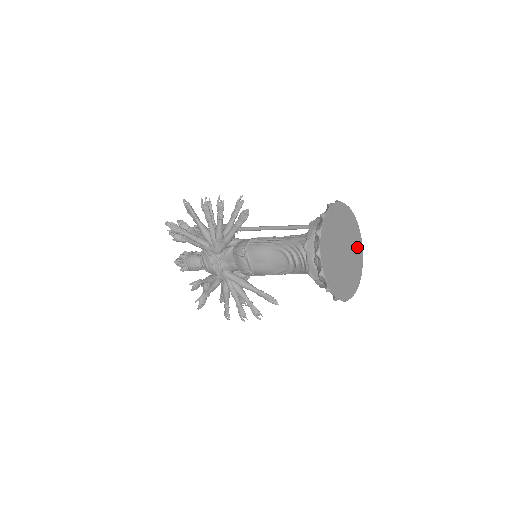
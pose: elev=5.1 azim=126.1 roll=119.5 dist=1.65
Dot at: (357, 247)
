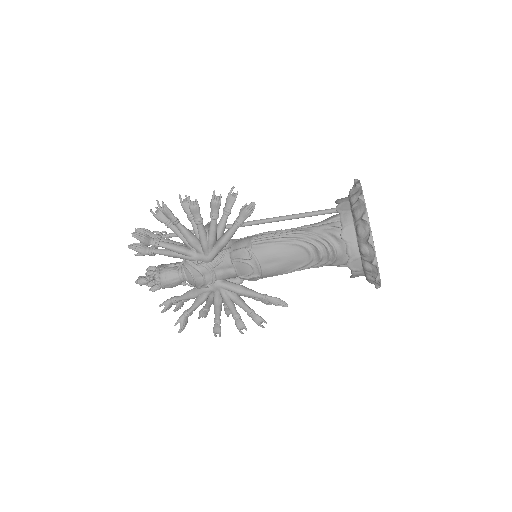
Dot at: occluded
